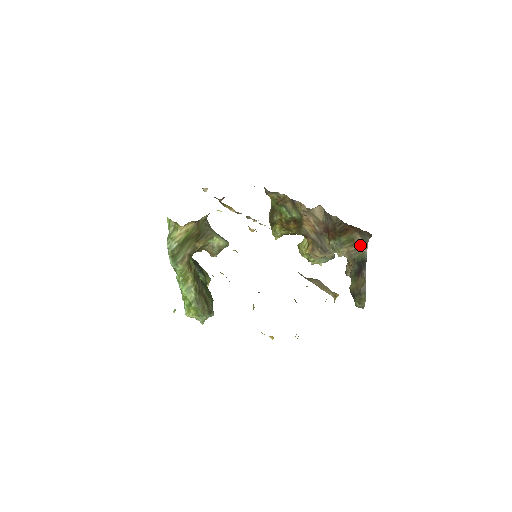
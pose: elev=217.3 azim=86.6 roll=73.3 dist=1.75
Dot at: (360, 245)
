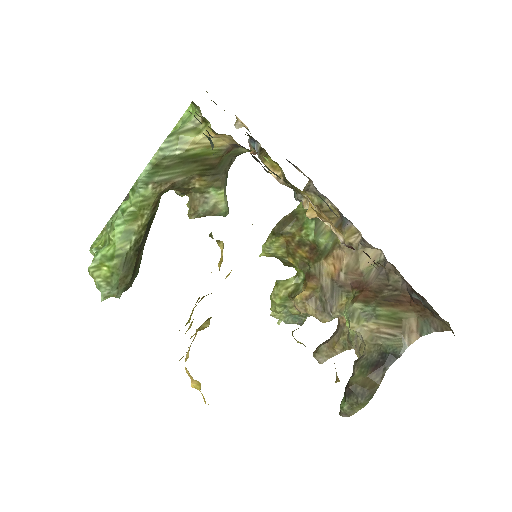
Dot at: (406, 332)
